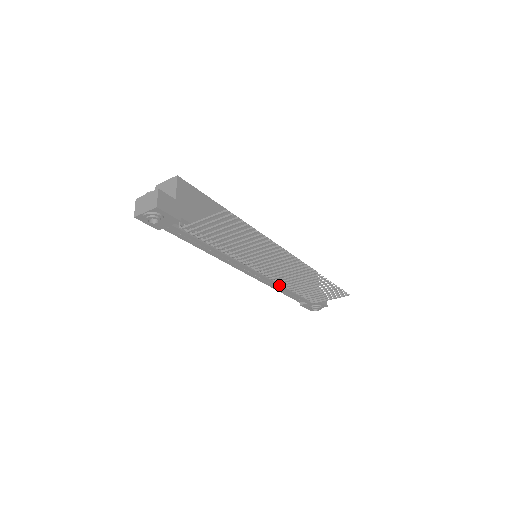
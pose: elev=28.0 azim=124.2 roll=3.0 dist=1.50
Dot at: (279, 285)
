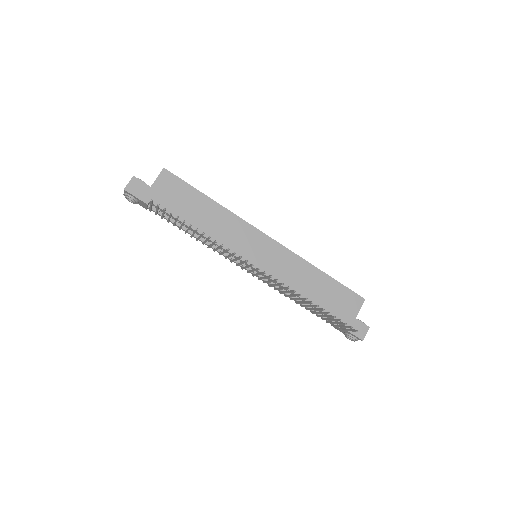
Dot at: occluded
